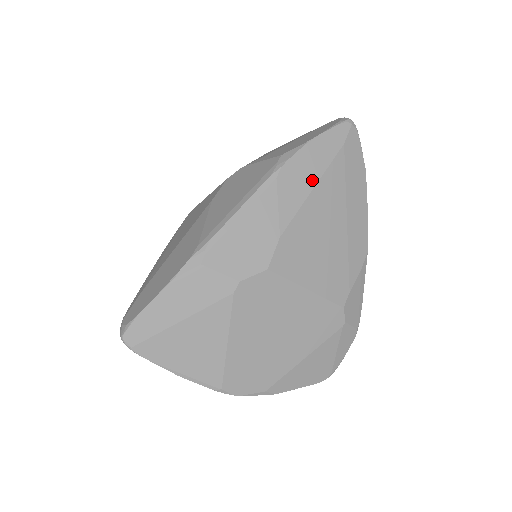
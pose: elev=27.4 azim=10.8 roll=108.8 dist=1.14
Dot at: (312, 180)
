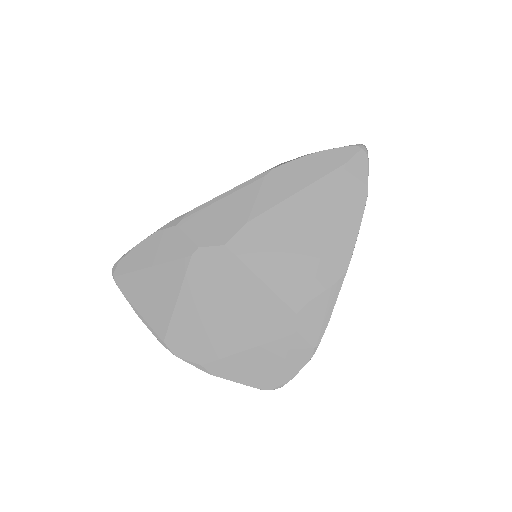
Dot at: (299, 185)
